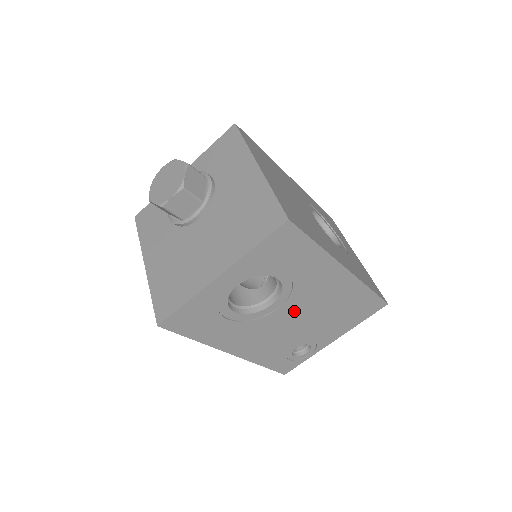
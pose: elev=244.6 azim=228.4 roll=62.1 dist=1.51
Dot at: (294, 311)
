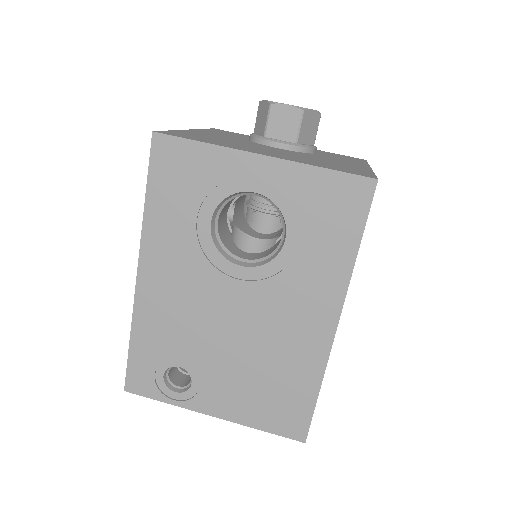
Dot at: (243, 307)
